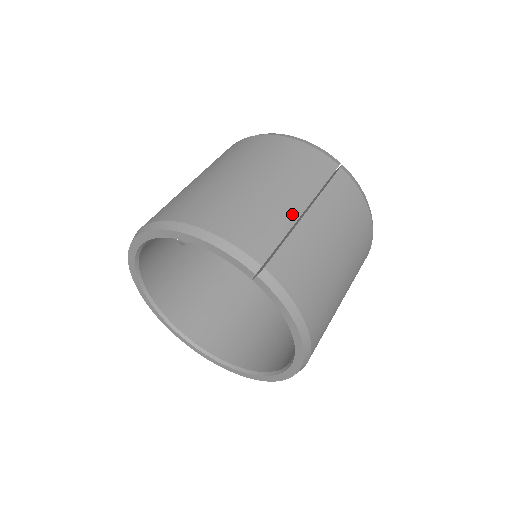
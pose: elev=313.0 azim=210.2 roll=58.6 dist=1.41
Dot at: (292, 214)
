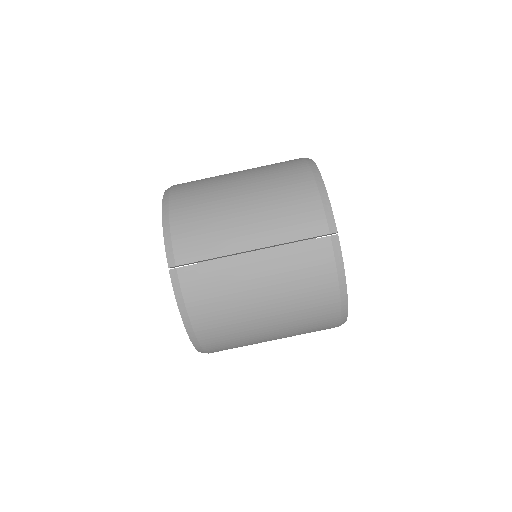
Dot at: (237, 246)
